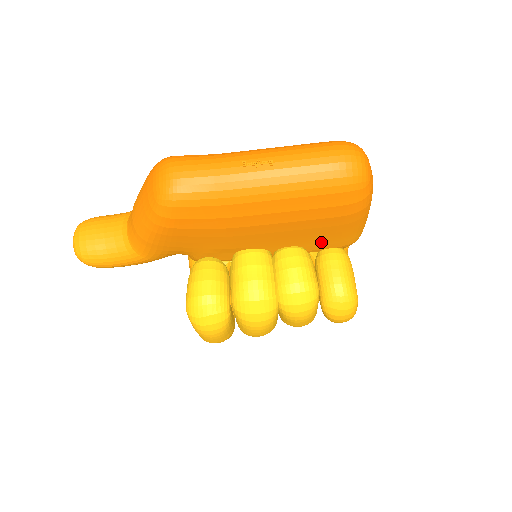
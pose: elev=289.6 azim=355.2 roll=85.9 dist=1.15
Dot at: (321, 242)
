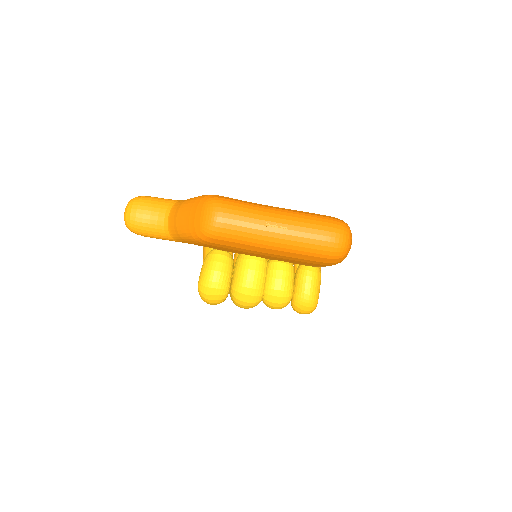
Dot at: (304, 264)
